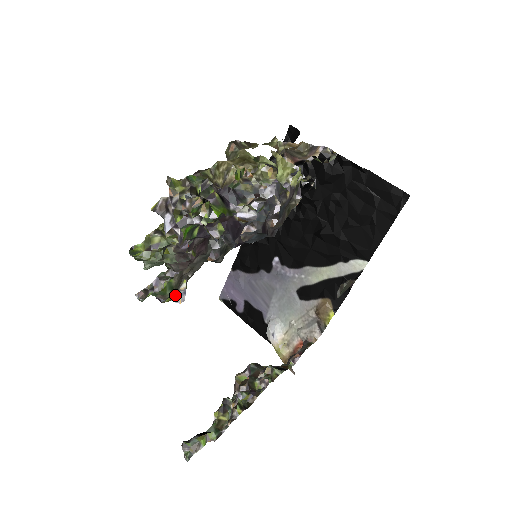
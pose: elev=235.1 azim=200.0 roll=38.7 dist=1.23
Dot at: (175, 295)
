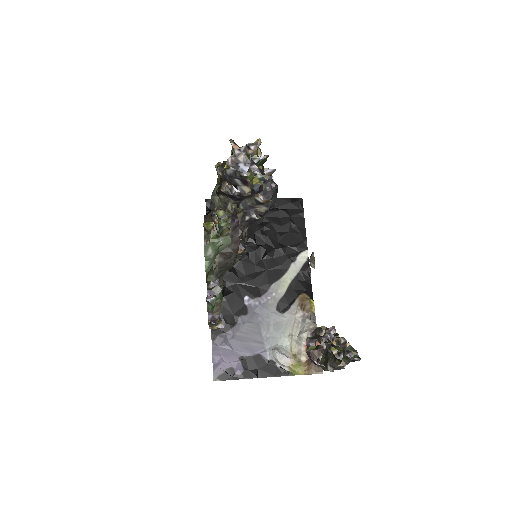
Dot at: (219, 316)
